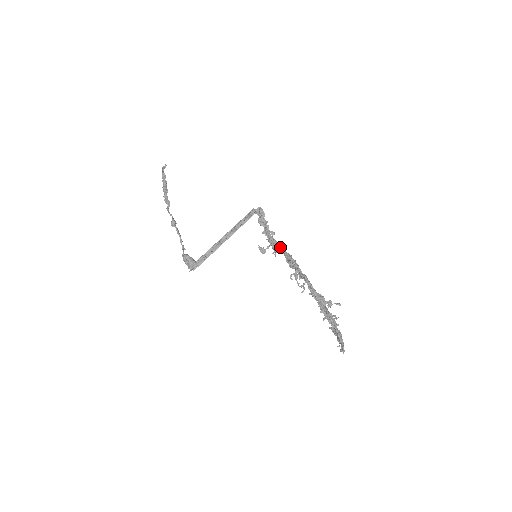
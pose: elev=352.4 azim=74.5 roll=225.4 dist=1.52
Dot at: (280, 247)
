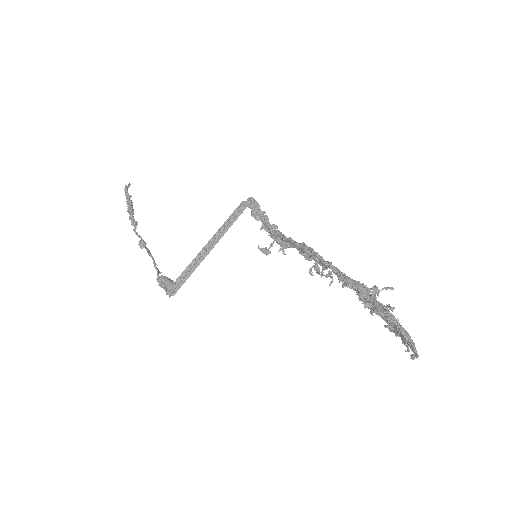
Dot at: occluded
